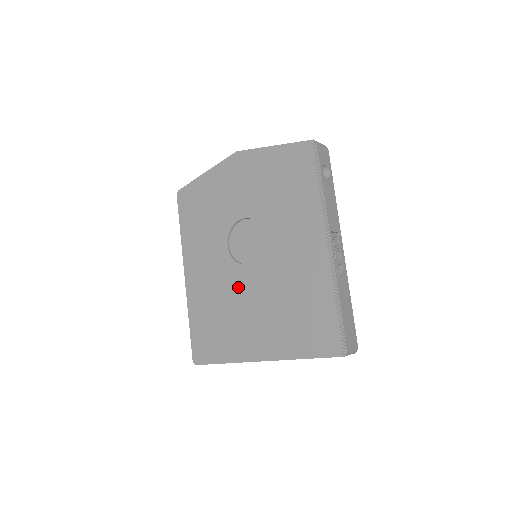
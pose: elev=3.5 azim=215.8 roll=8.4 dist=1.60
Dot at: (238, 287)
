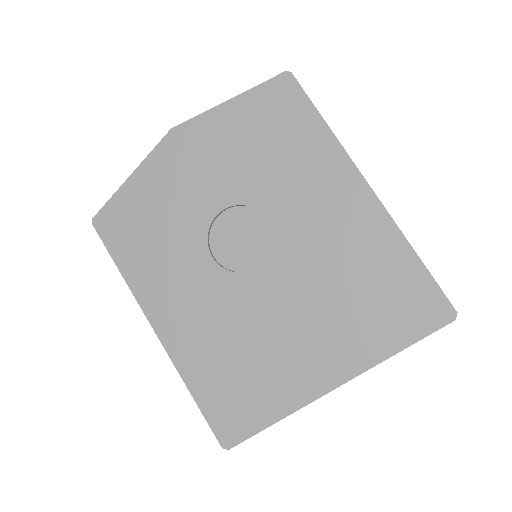
Dot at: (255, 305)
